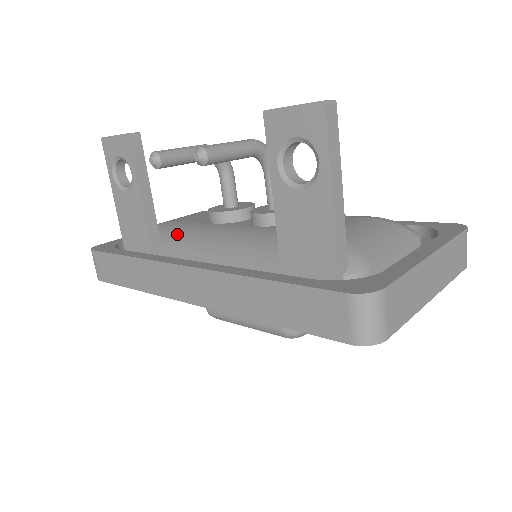
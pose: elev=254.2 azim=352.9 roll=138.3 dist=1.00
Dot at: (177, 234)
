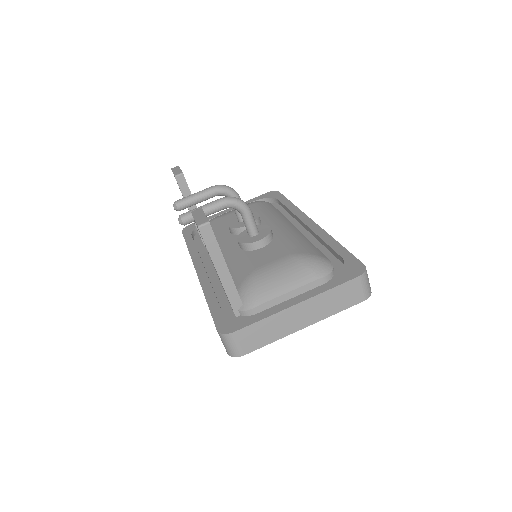
Dot at: occluded
